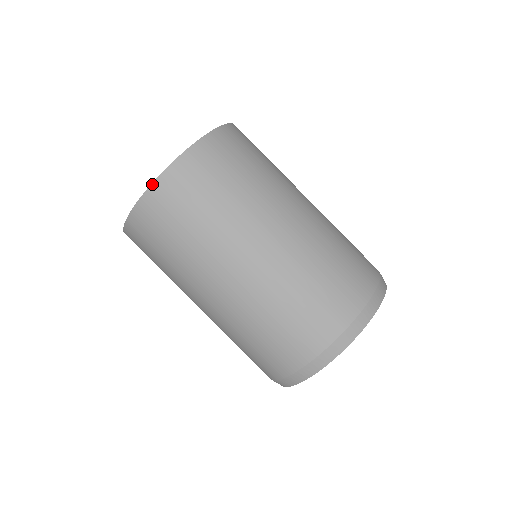
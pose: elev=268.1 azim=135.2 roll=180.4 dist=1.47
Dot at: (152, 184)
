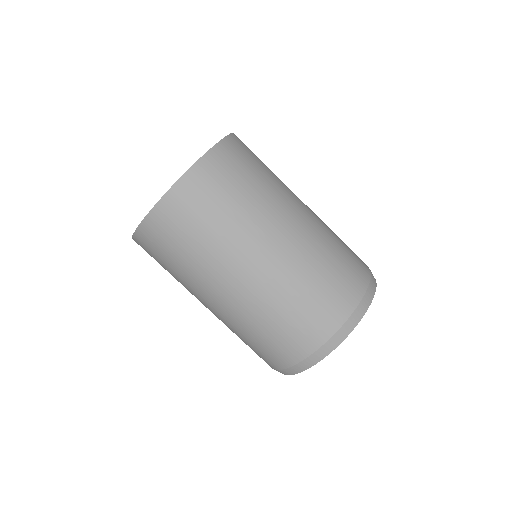
Dot at: (144, 219)
